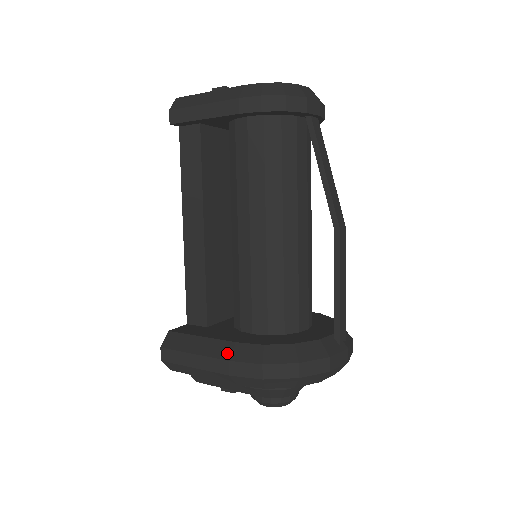
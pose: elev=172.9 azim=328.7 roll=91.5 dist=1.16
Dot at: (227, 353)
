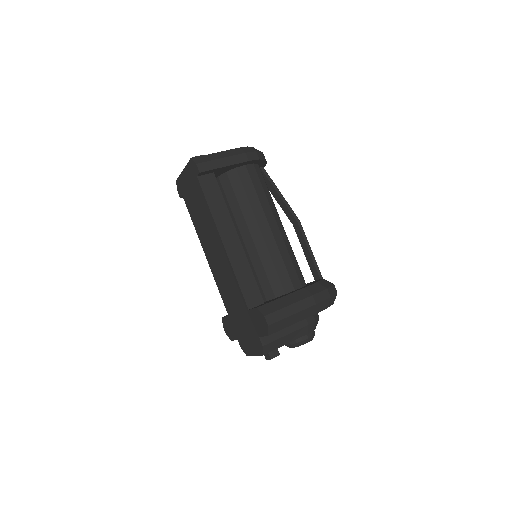
Dot at: (307, 293)
